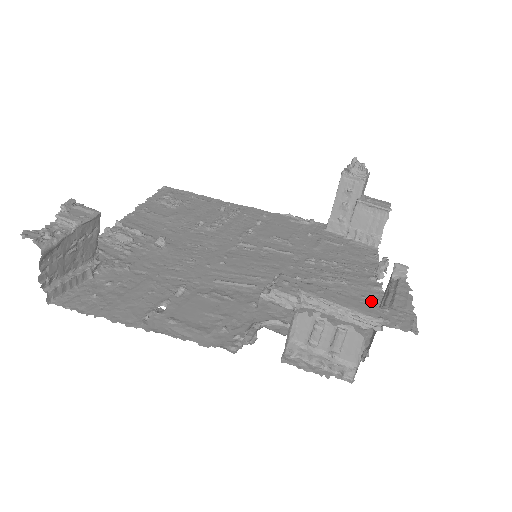
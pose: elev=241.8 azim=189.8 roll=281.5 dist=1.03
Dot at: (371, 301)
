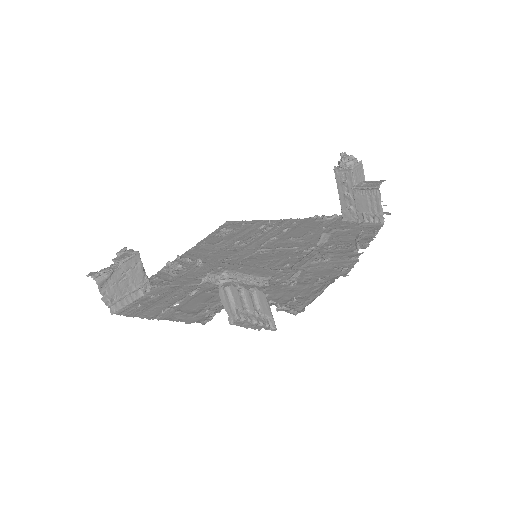
Dot at: (340, 270)
